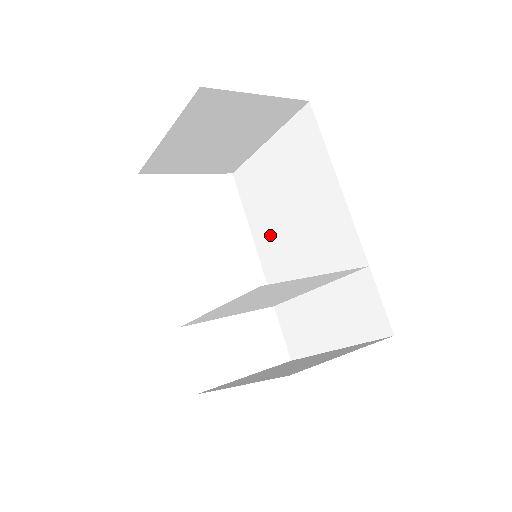
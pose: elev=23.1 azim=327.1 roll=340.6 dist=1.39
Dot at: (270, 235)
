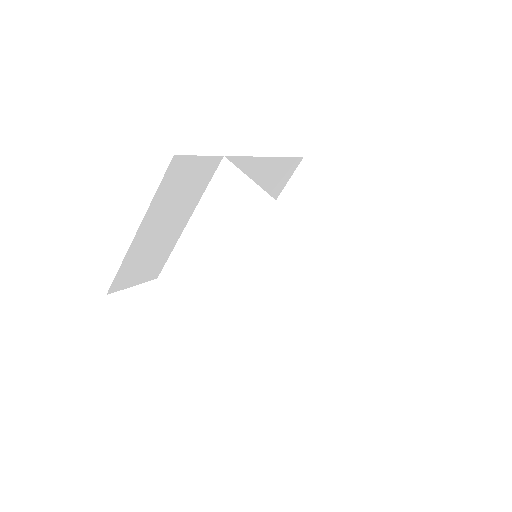
Dot at: occluded
